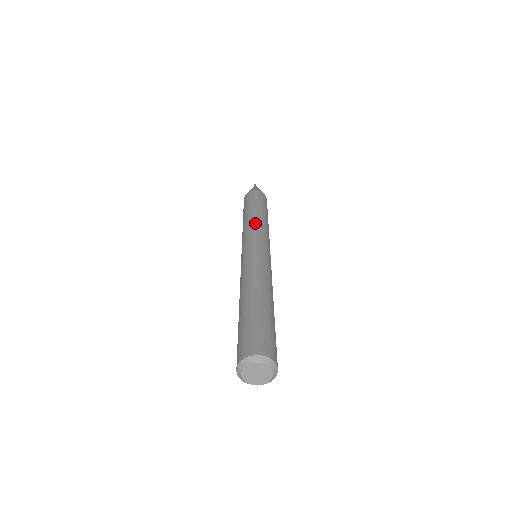
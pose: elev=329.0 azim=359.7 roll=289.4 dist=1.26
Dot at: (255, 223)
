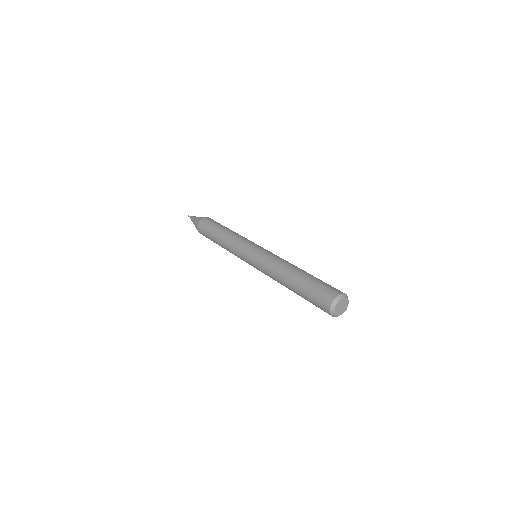
Dot at: occluded
